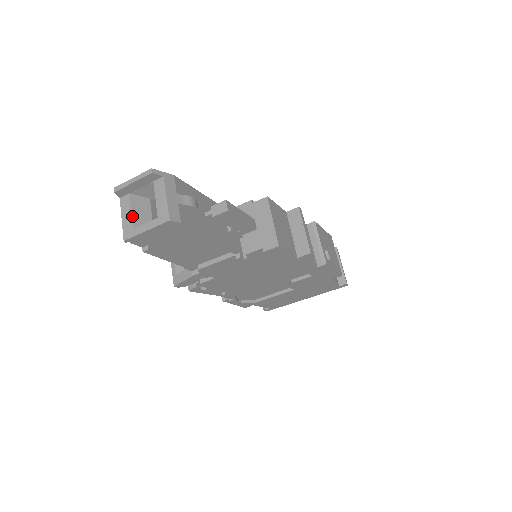
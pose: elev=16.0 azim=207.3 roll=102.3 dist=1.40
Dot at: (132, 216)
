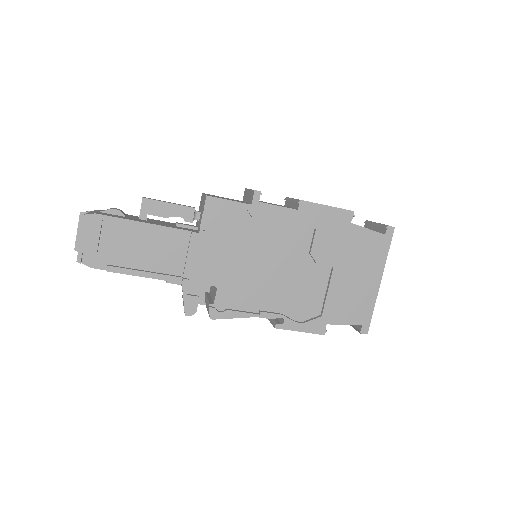
Dot at: occluded
